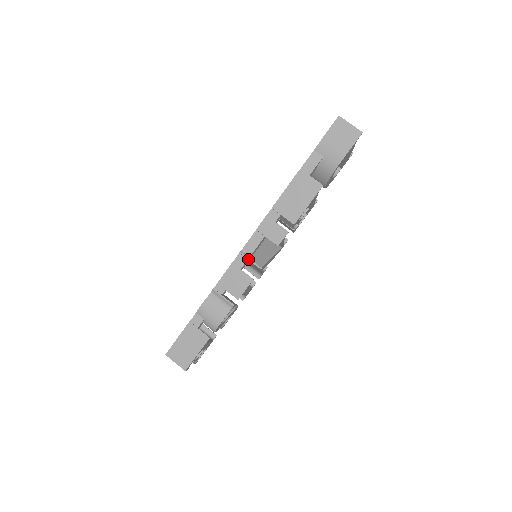
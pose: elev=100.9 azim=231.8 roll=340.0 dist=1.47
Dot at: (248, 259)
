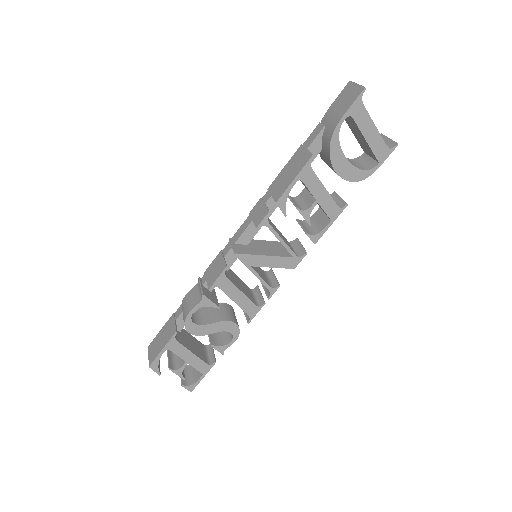
Dot at: (231, 245)
